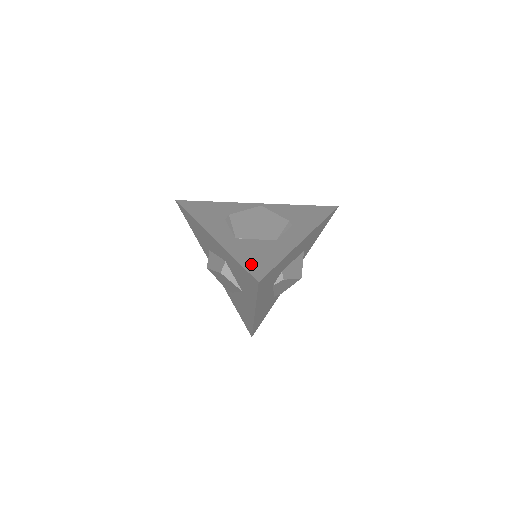
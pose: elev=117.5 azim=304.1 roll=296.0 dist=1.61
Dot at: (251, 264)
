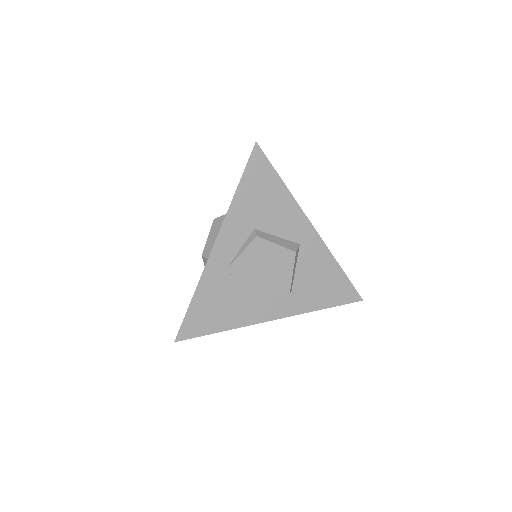
Dot at: (195, 316)
